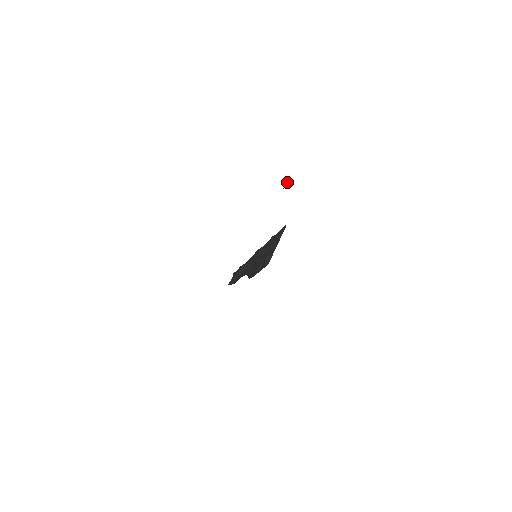
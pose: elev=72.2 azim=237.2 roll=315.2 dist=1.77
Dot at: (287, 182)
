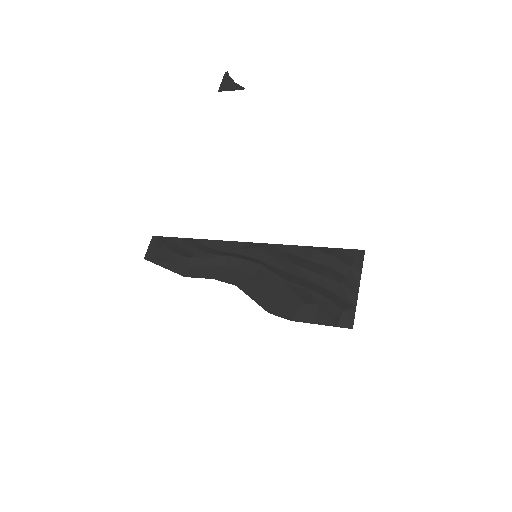
Dot at: (231, 83)
